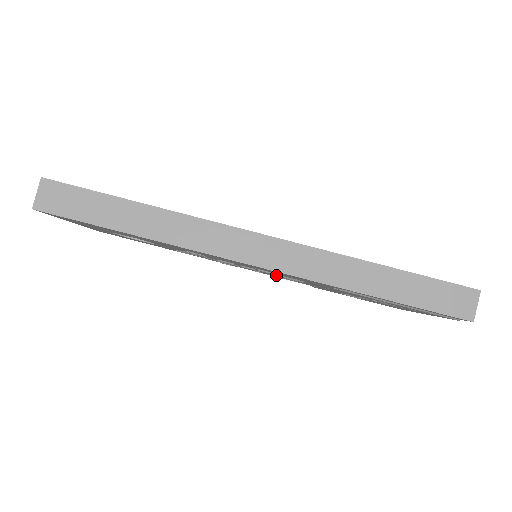
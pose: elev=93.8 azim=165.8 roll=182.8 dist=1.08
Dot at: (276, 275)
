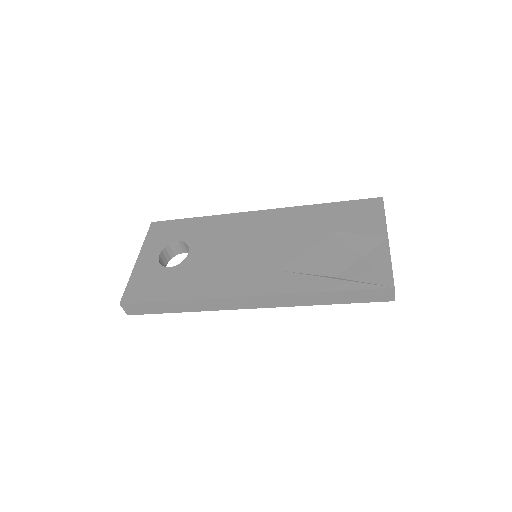
Dot at: occluded
